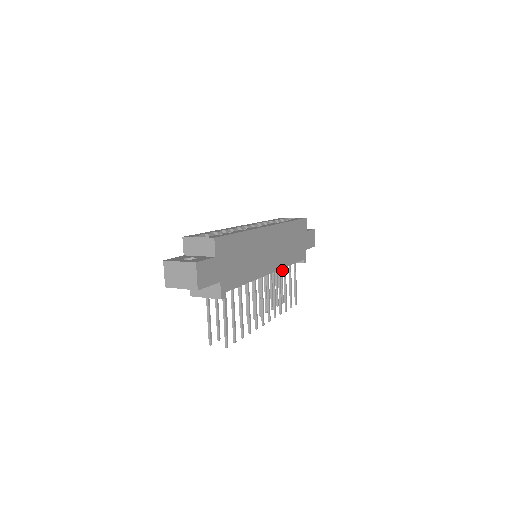
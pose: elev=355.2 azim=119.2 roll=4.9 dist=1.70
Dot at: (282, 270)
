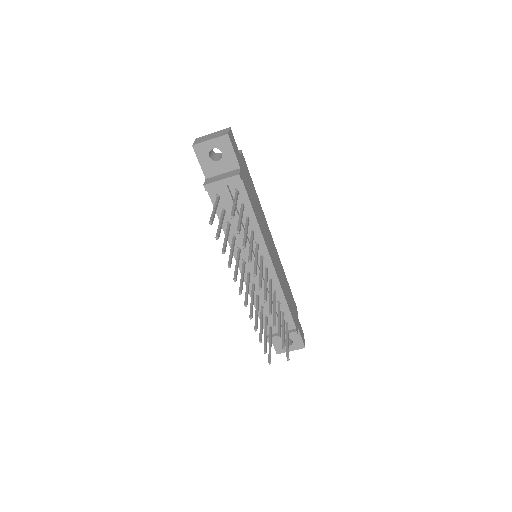
Dot at: (271, 335)
